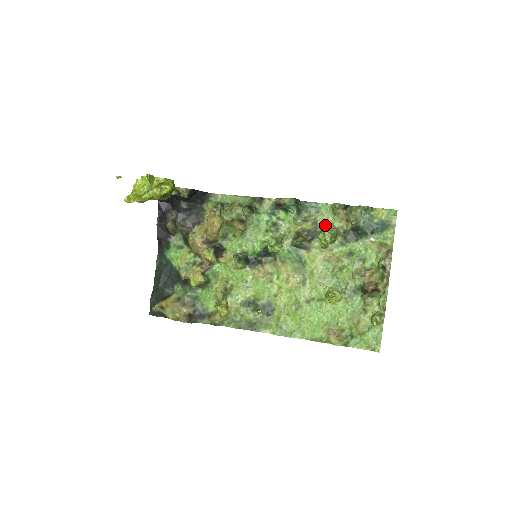
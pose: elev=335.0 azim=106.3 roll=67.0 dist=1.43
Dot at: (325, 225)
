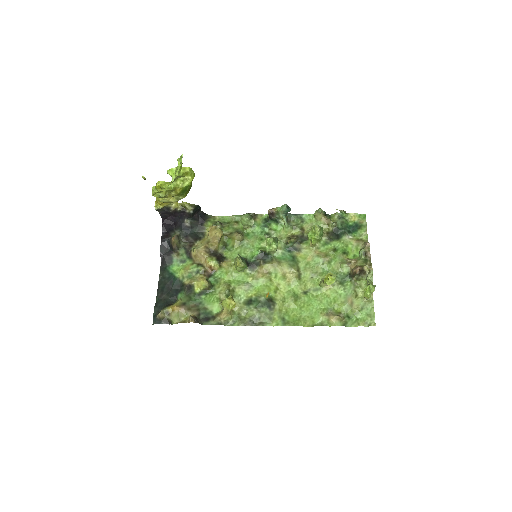
Dot at: occluded
